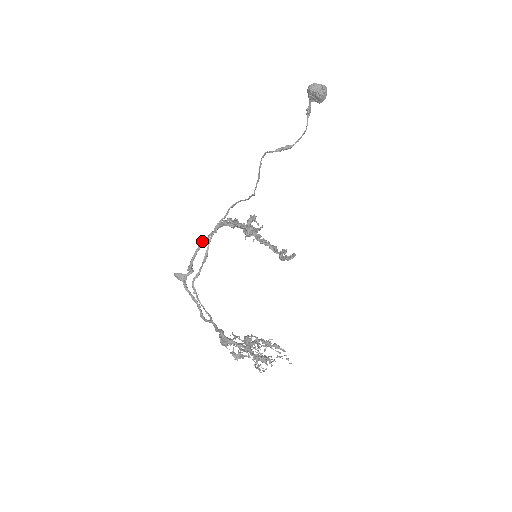
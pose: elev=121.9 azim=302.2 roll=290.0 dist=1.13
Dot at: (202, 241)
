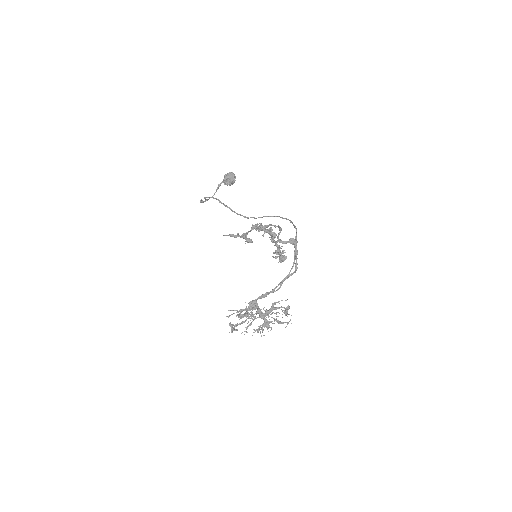
Dot at: (281, 228)
